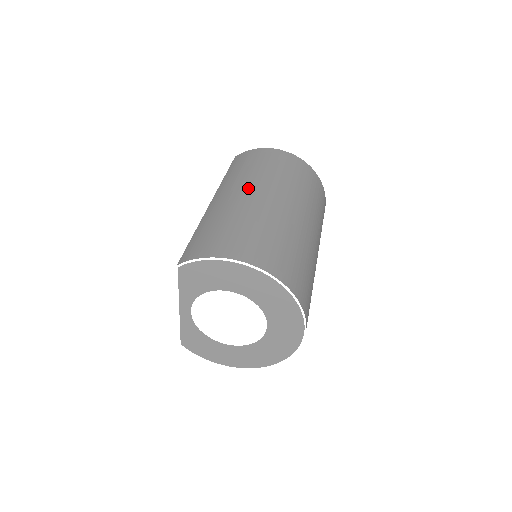
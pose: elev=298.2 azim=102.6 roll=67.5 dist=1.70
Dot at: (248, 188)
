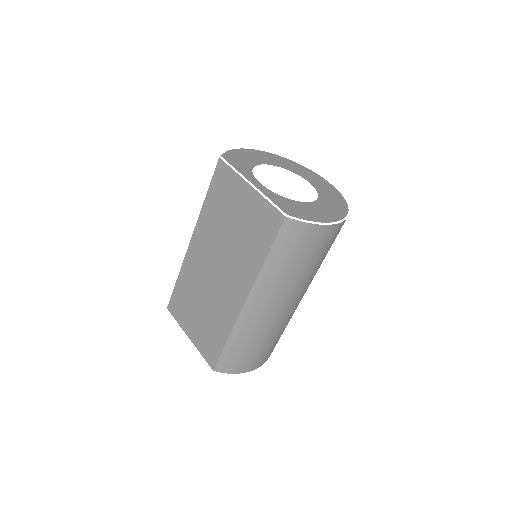
Dot at: occluded
